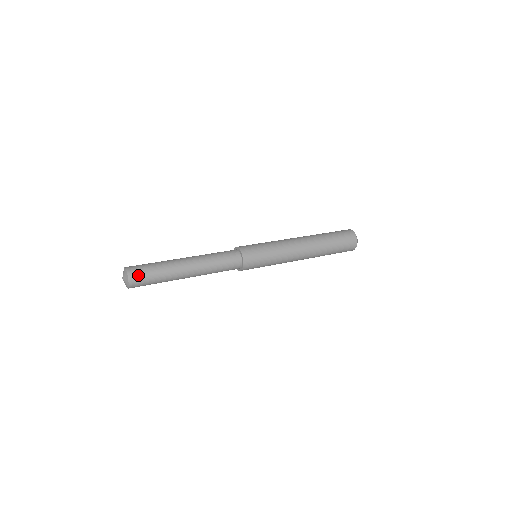
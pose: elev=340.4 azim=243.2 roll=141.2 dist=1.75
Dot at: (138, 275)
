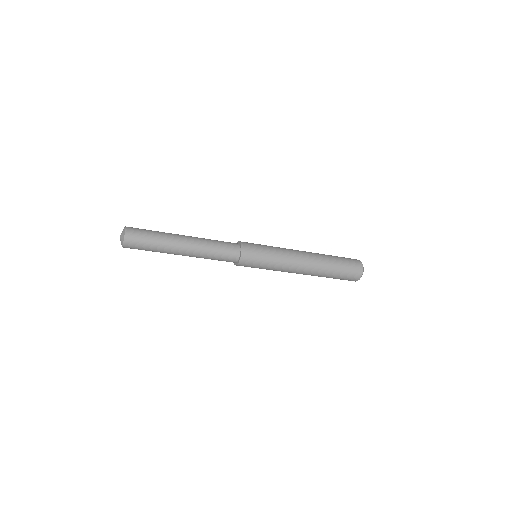
Dot at: (135, 230)
